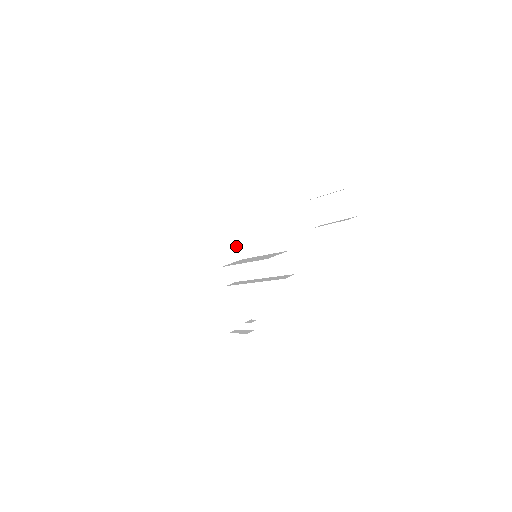
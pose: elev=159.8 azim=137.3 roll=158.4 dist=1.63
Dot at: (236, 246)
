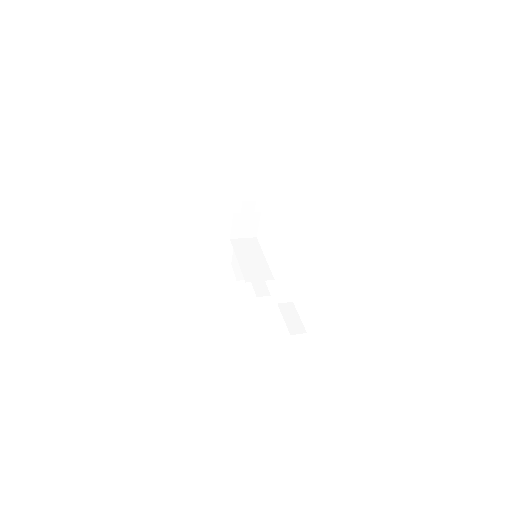
Dot at: (256, 226)
